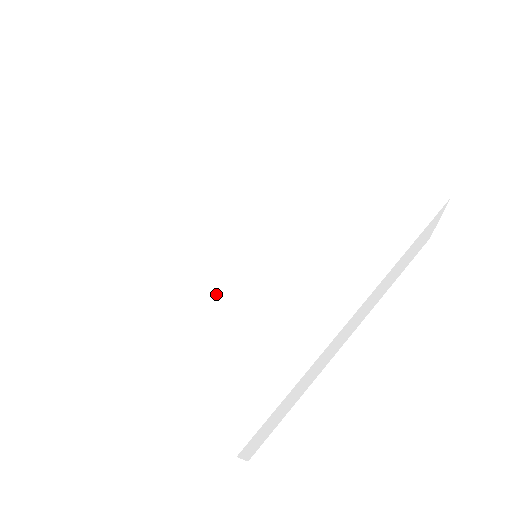
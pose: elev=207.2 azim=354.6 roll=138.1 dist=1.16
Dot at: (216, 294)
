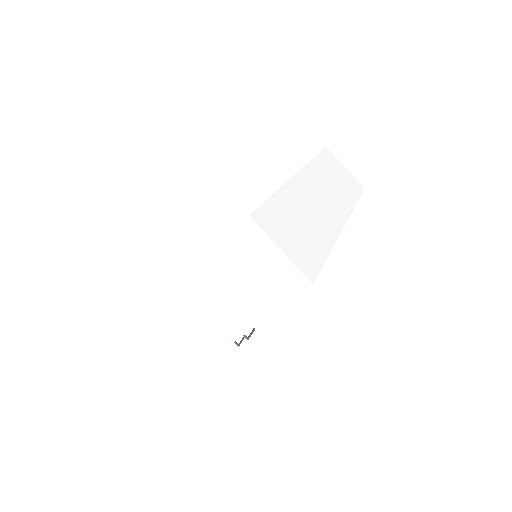
Dot at: occluded
